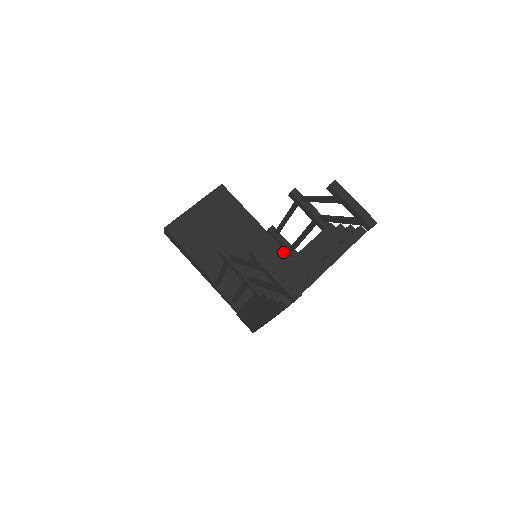
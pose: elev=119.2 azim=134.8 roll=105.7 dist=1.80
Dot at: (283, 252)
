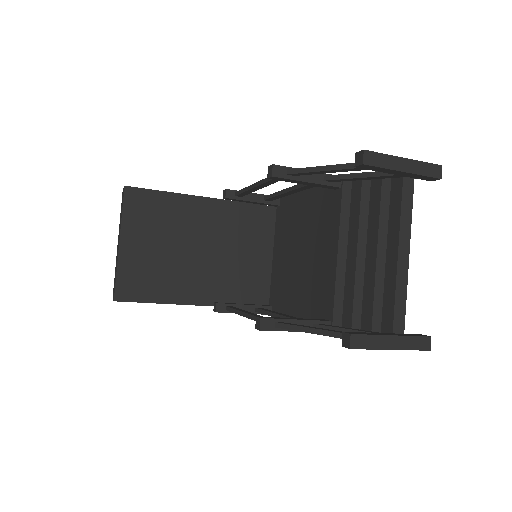
Dot at: (258, 208)
